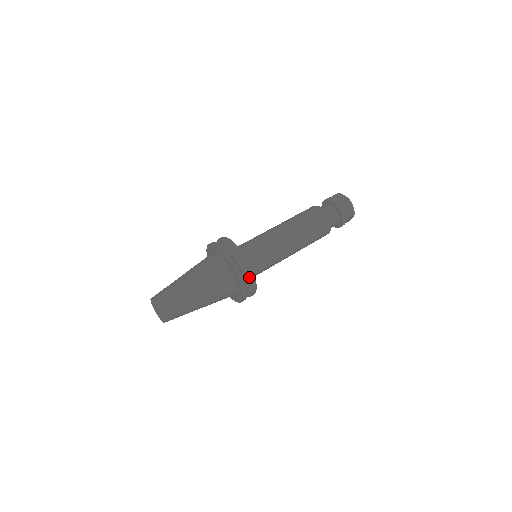
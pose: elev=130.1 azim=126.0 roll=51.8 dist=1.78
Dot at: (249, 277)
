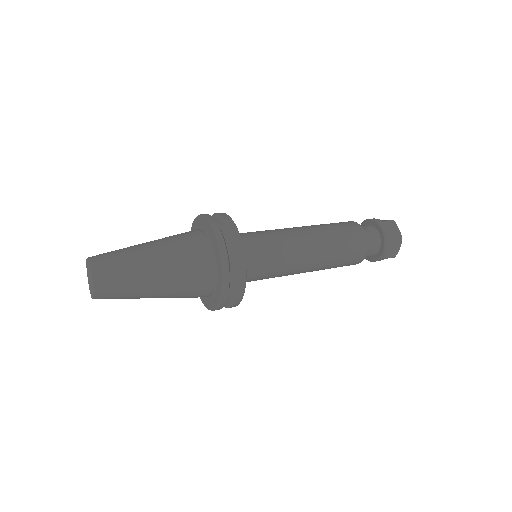
Dot at: (235, 247)
